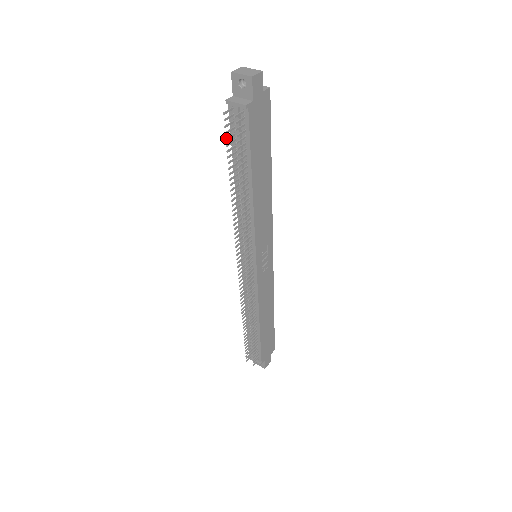
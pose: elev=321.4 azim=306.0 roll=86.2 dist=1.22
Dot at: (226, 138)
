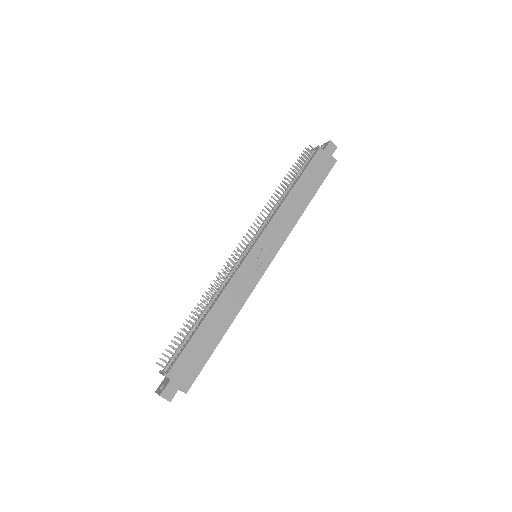
Dot at: occluded
